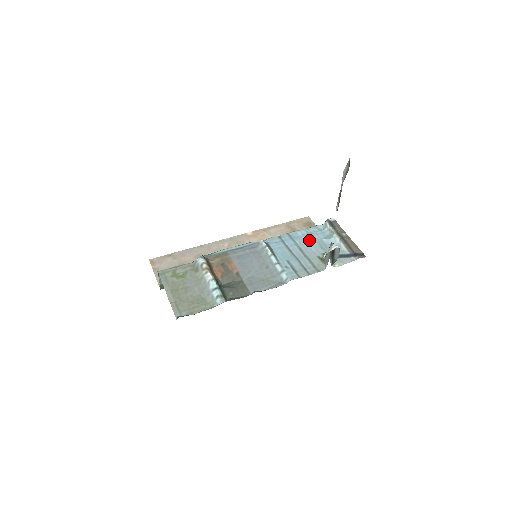
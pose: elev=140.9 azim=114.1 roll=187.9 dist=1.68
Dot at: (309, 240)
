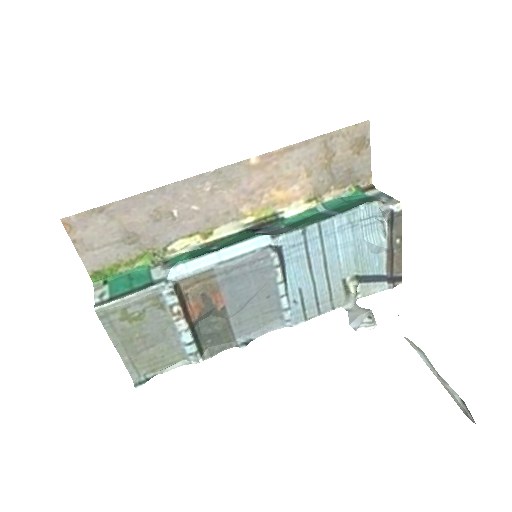
Dot at: (345, 242)
